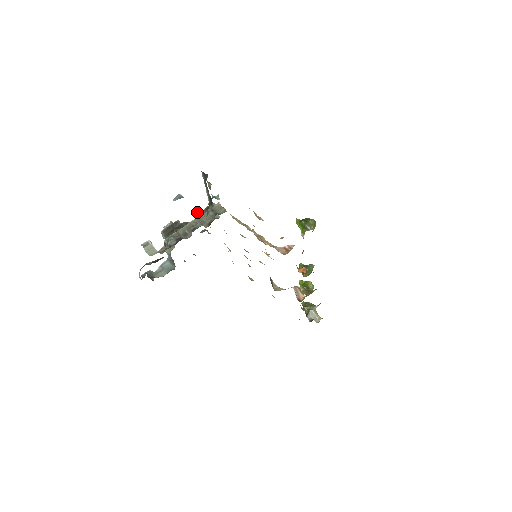
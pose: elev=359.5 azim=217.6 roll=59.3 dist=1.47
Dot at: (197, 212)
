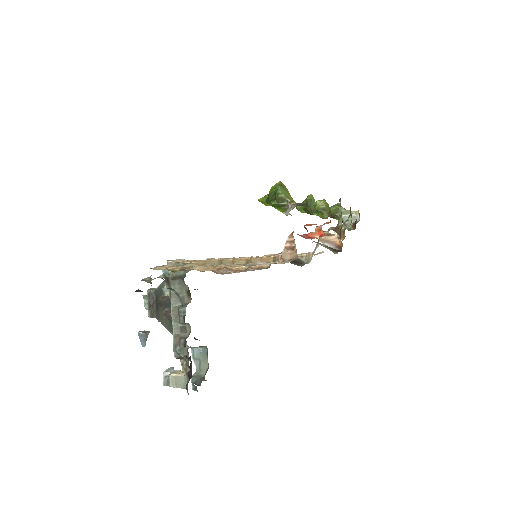
Dot at: occluded
